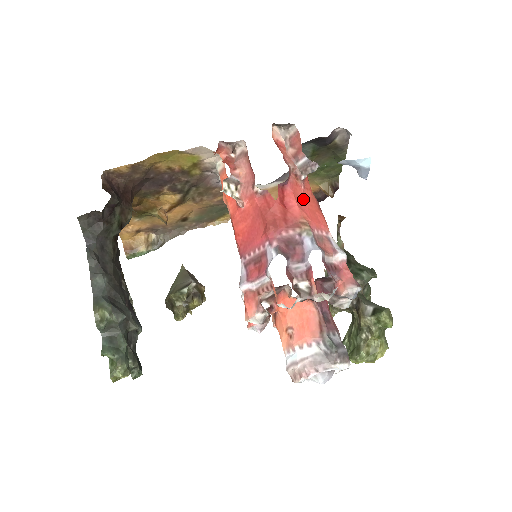
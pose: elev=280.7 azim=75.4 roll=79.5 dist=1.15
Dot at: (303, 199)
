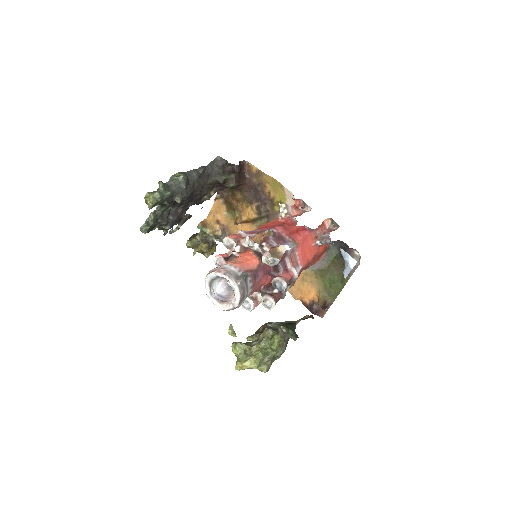
Dot at: (308, 245)
